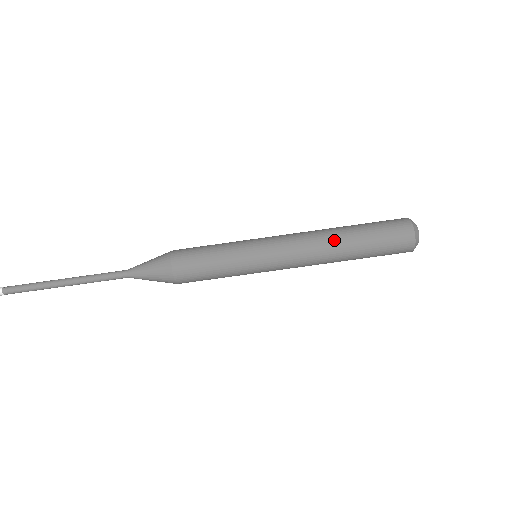
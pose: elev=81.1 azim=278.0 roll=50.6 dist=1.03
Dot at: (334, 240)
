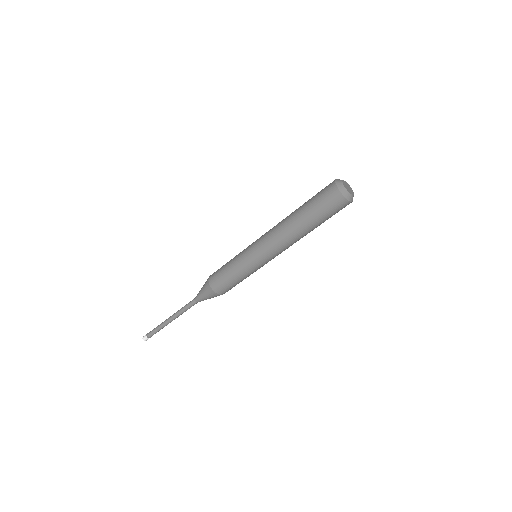
Dot at: (291, 226)
